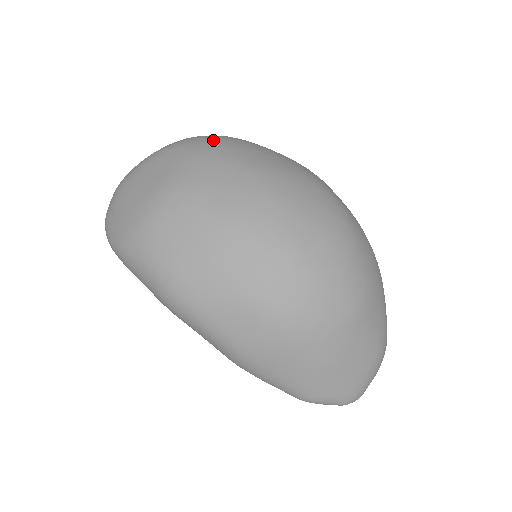
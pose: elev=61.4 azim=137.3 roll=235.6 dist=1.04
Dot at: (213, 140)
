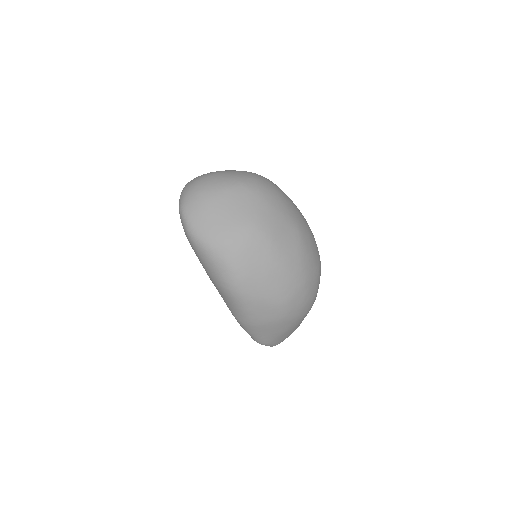
Dot at: (274, 192)
